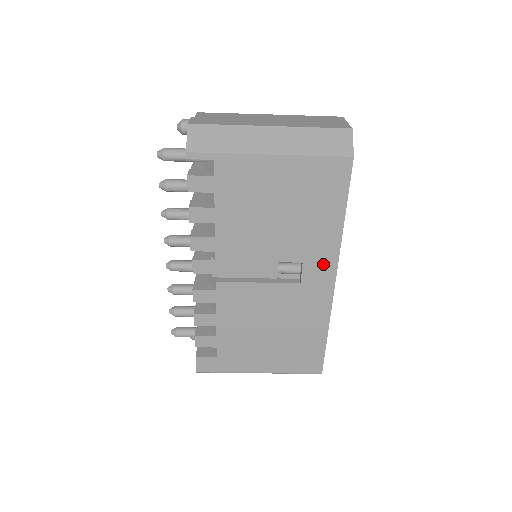
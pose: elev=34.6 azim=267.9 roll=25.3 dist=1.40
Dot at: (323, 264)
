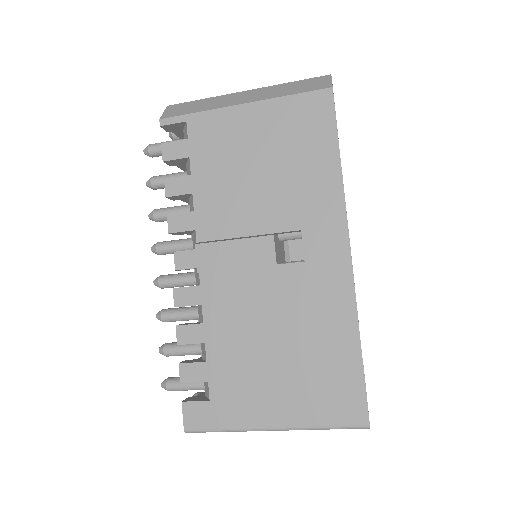
Dot at: (328, 229)
